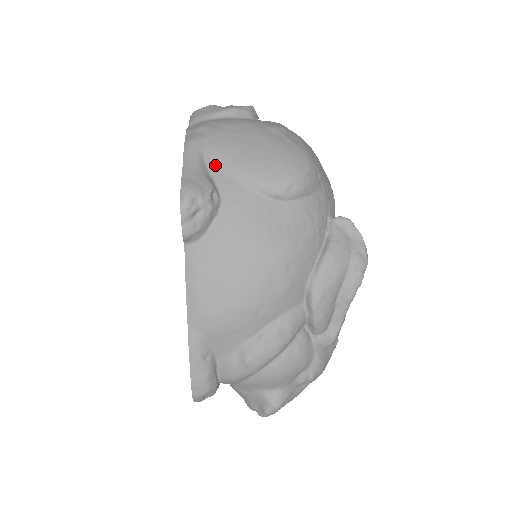
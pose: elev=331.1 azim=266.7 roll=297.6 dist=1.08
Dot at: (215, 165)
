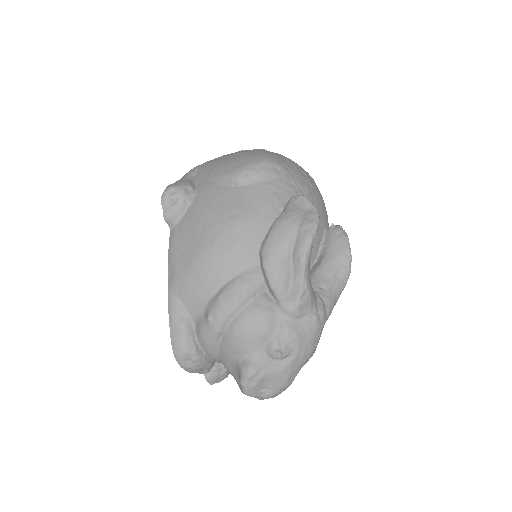
Dot at: (200, 176)
